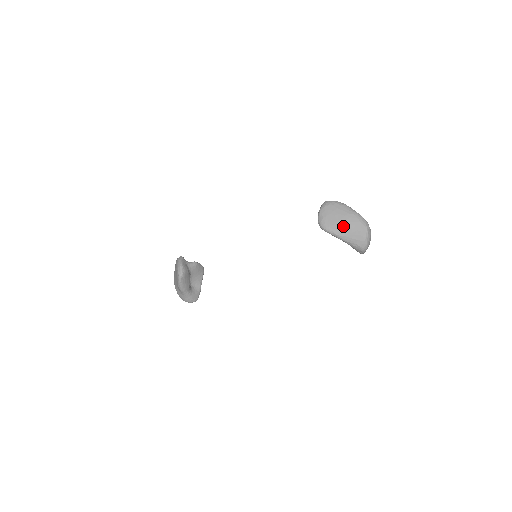
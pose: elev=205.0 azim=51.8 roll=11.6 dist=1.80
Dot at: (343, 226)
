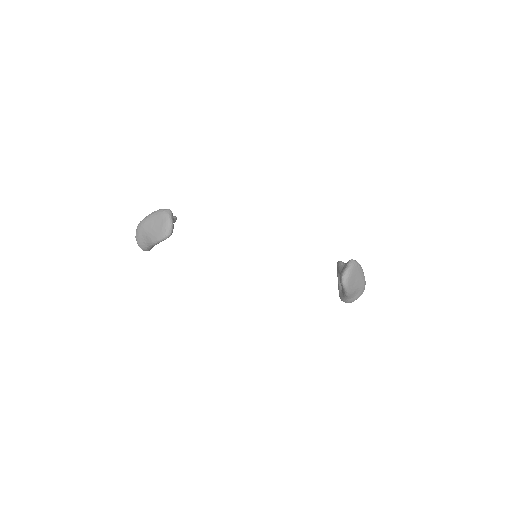
Dot at: (355, 287)
